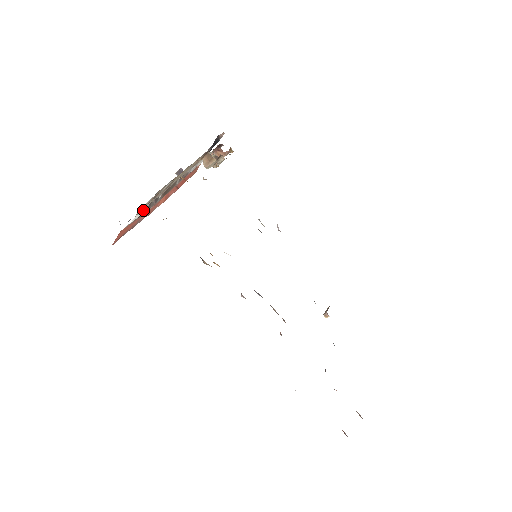
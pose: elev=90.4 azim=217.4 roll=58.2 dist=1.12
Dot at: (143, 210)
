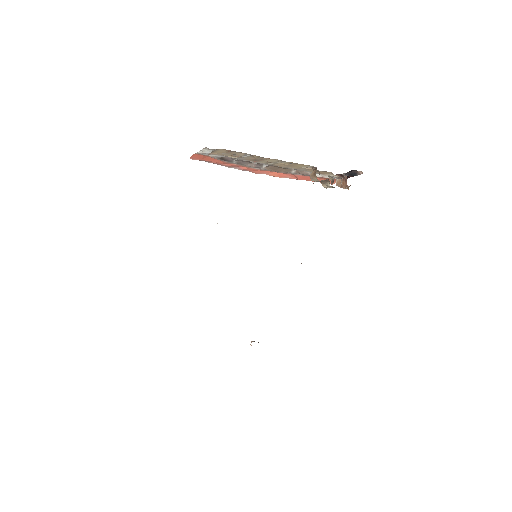
Dot at: (204, 150)
